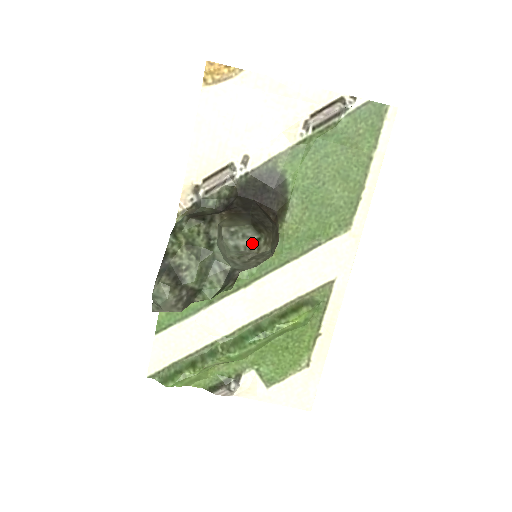
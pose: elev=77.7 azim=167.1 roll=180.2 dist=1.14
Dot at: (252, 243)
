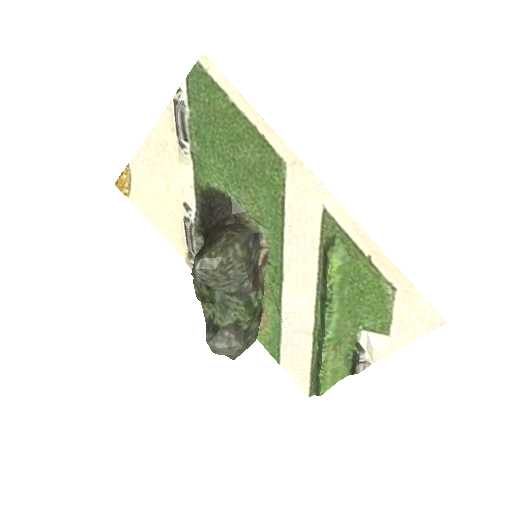
Dot at: (201, 269)
